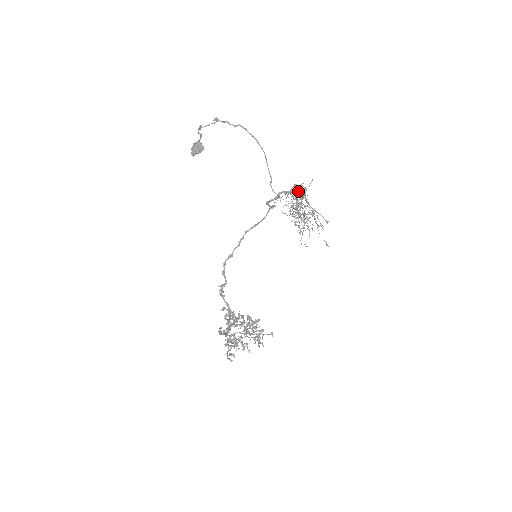
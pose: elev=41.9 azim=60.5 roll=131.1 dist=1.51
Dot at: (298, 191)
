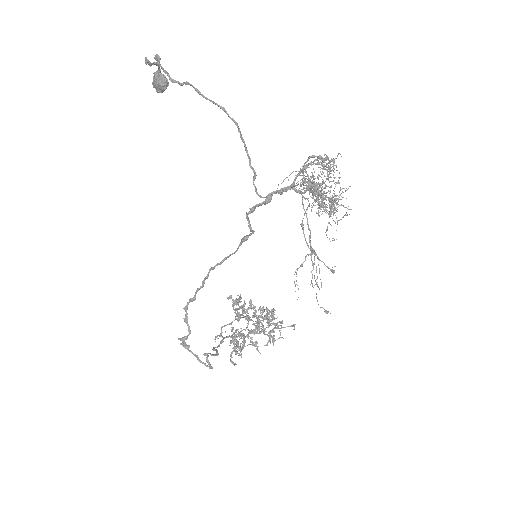
Dot at: (319, 163)
